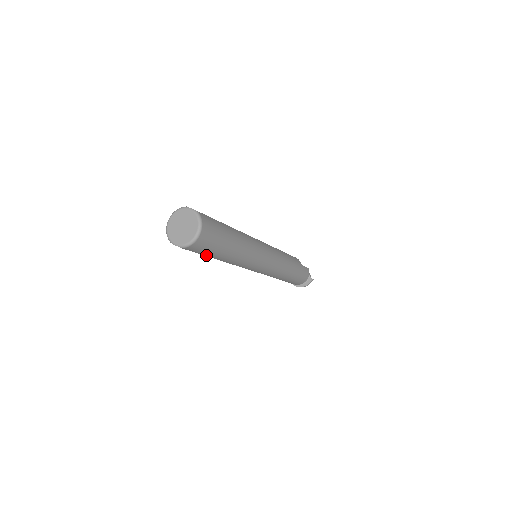
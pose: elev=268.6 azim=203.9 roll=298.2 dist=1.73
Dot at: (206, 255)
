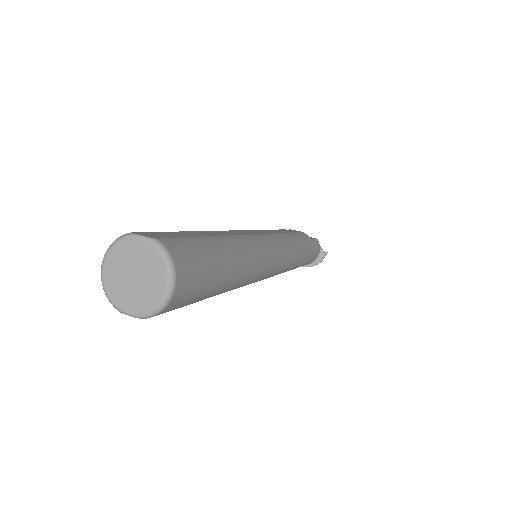
Dot at: occluded
